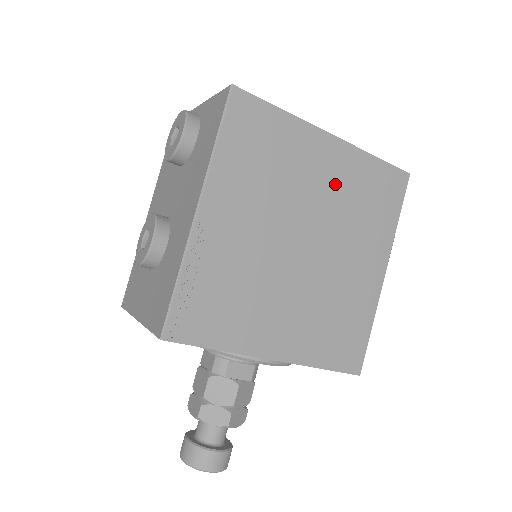
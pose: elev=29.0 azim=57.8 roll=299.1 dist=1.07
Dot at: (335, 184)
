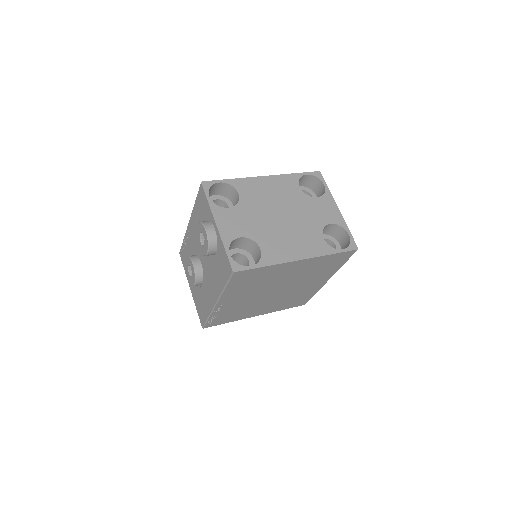
Dot at: (299, 271)
